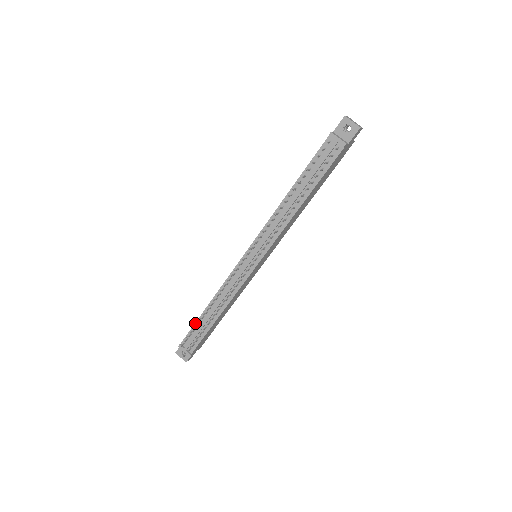
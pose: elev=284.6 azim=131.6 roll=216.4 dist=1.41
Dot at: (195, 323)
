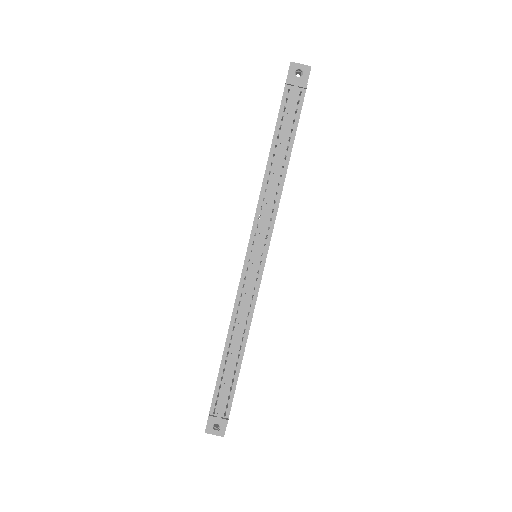
Dot at: (218, 376)
